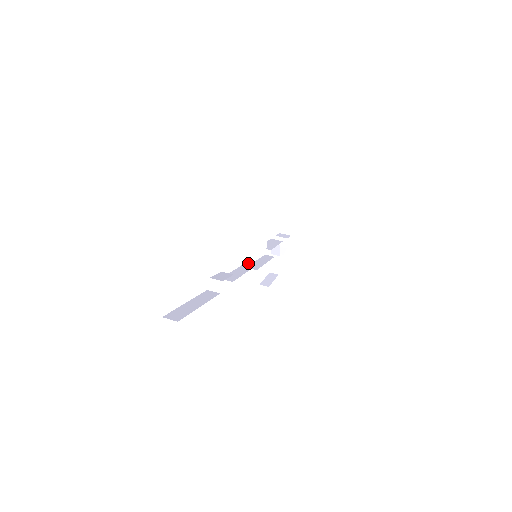
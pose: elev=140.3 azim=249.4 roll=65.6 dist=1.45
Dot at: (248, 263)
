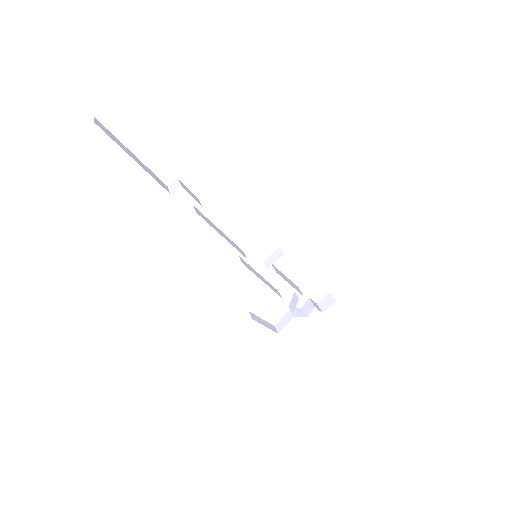
Dot at: (242, 251)
